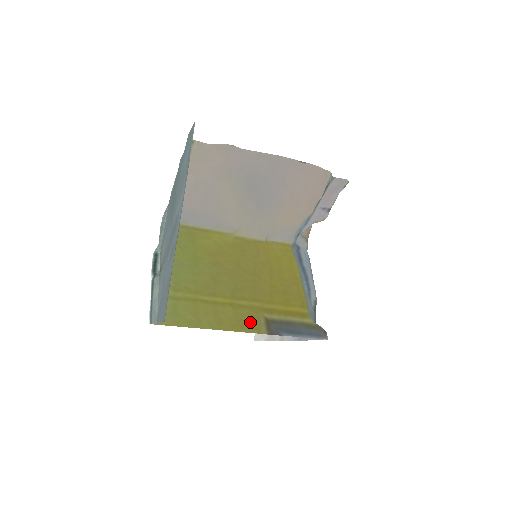
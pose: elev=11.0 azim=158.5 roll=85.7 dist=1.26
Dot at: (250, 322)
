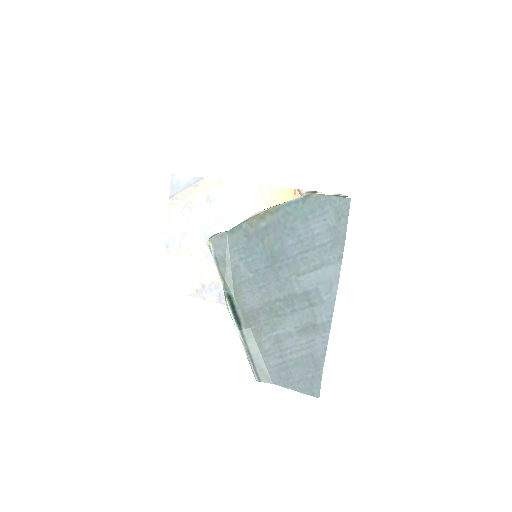
Dot at: occluded
